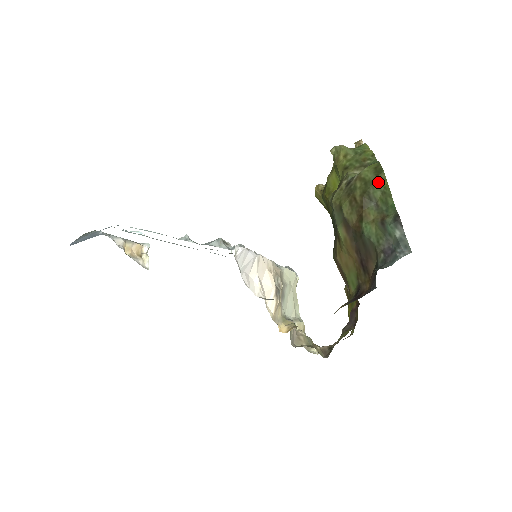
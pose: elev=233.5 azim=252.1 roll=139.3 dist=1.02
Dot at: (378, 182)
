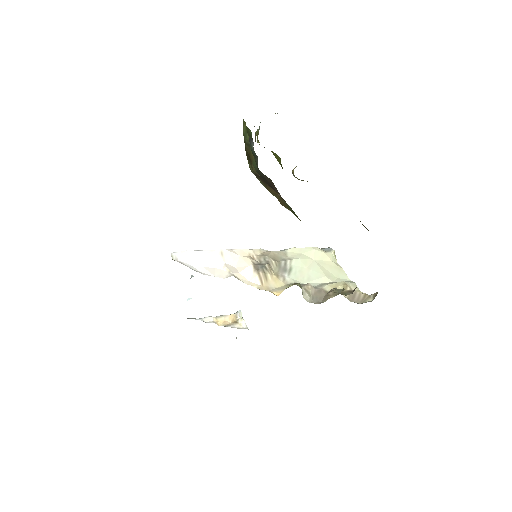
Dot at: (244, 130)
